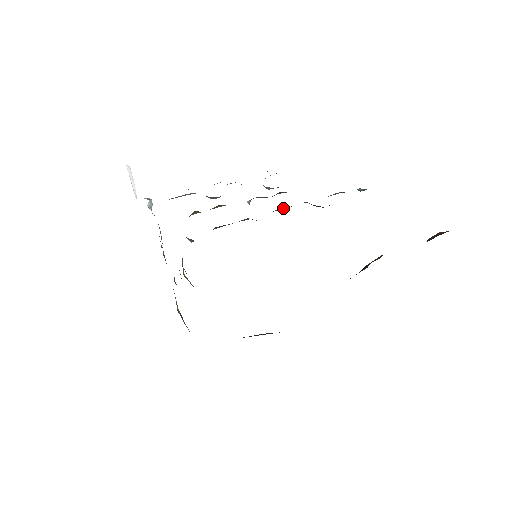
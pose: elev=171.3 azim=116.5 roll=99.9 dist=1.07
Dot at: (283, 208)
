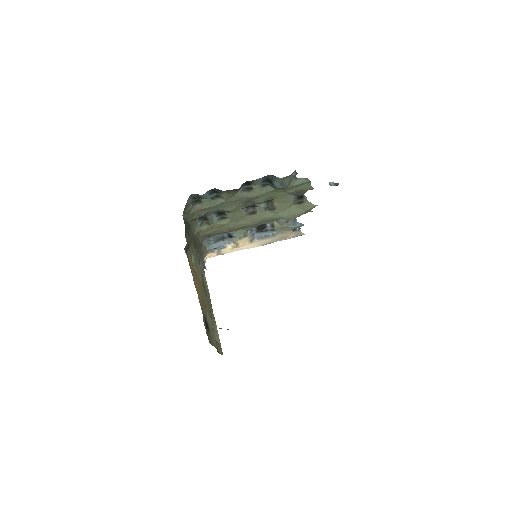
Dot at: (249, 189)
